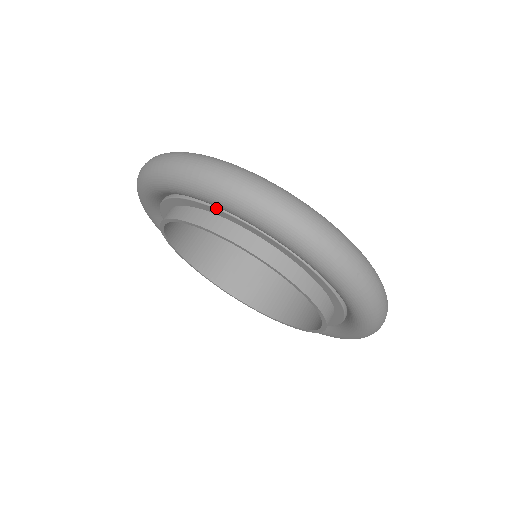
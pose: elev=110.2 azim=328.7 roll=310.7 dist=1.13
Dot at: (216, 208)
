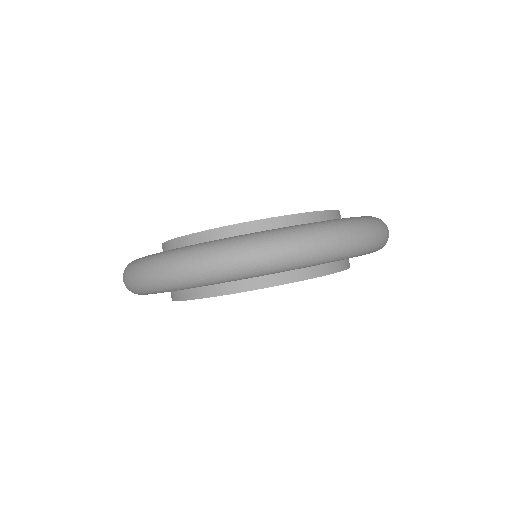
Dot at: occluded
